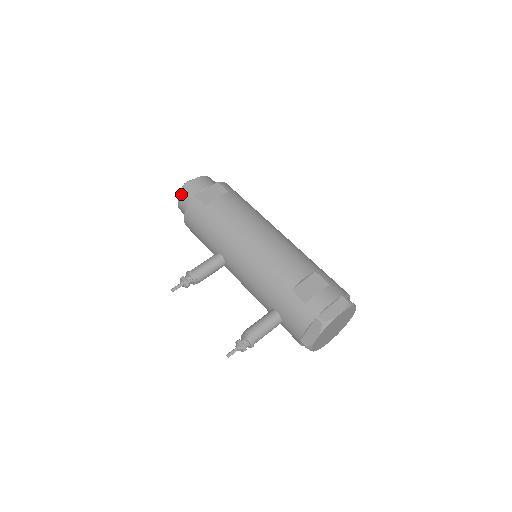
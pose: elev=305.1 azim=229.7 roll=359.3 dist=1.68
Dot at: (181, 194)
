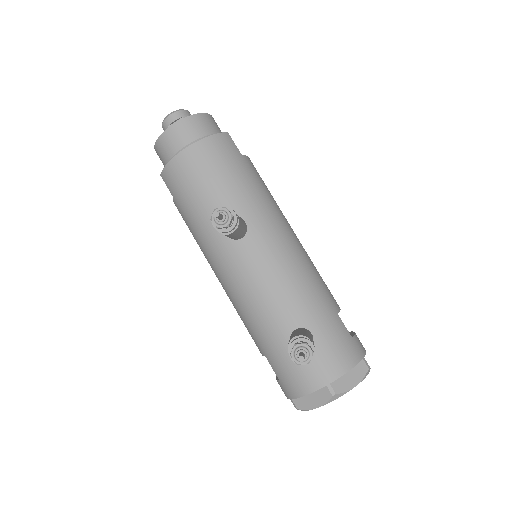
Dot at: (197, 115)
